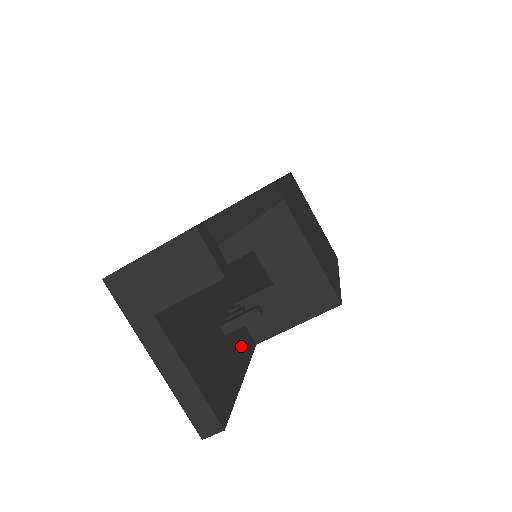
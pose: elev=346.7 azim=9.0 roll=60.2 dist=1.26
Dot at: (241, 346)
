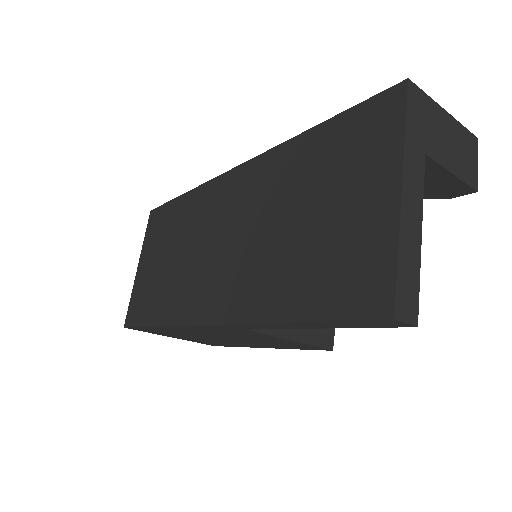
Dot at: occluded
